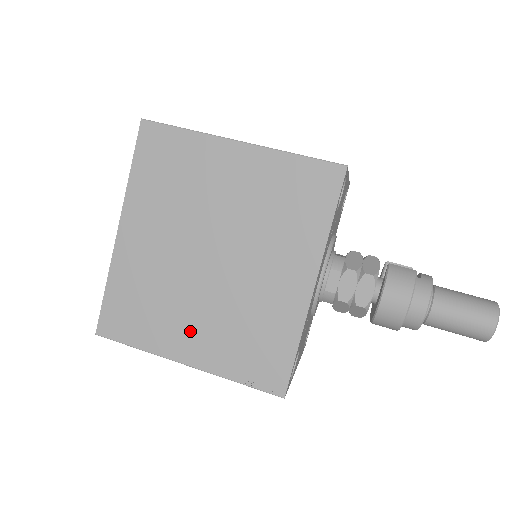
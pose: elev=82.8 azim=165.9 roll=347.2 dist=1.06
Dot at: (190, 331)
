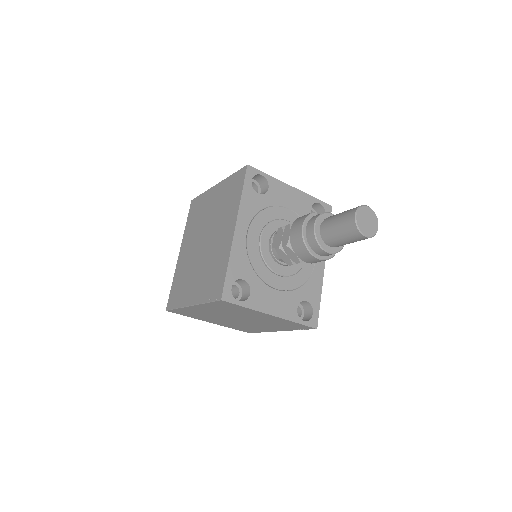
Dot at: (194, 286)
